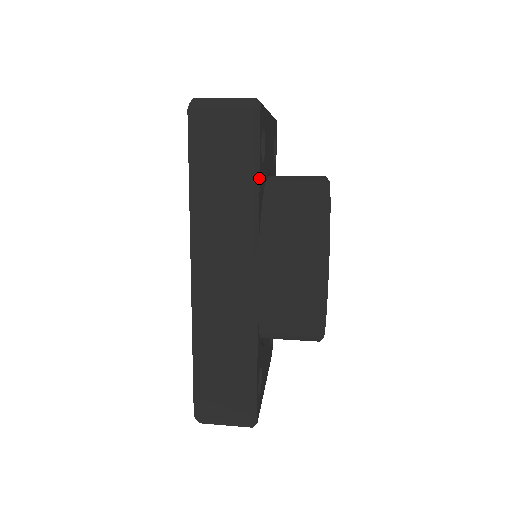
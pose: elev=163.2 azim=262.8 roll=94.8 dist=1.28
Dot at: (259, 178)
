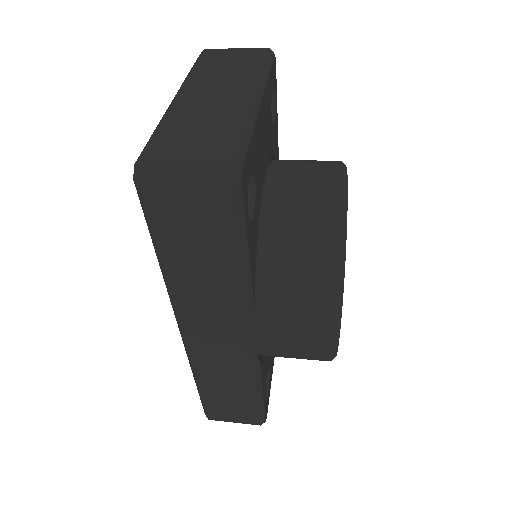
Dot at: (248, 256)
